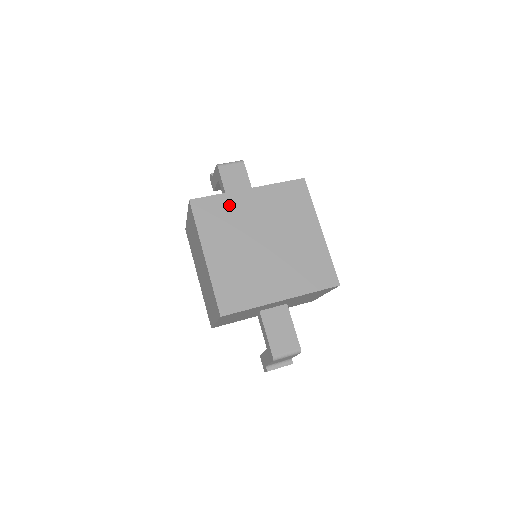
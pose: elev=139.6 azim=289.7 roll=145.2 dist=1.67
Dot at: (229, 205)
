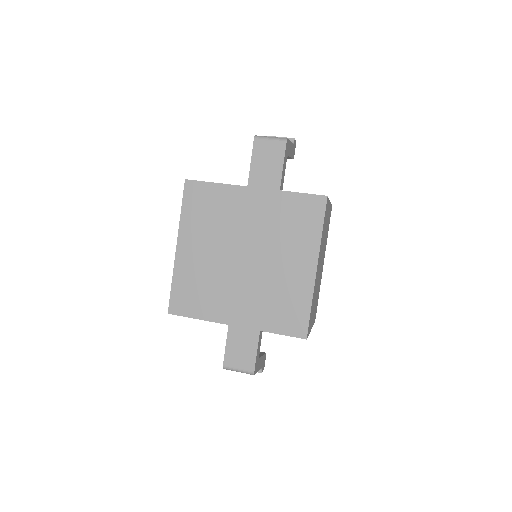
Dot at: (224, 200)
